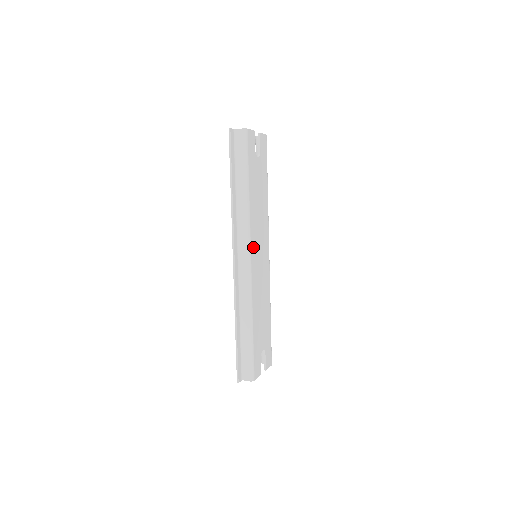
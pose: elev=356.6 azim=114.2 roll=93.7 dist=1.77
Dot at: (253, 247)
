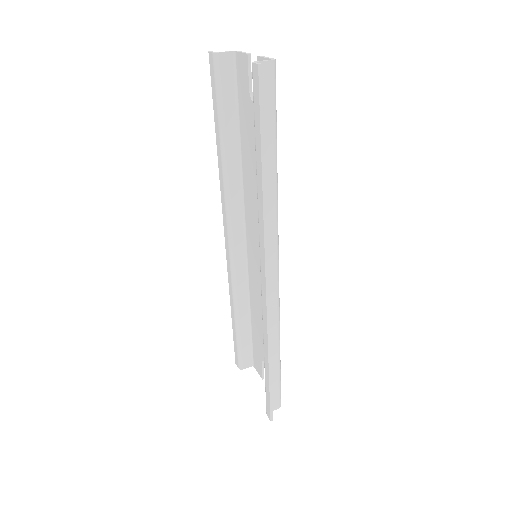
Dot at: occluded
